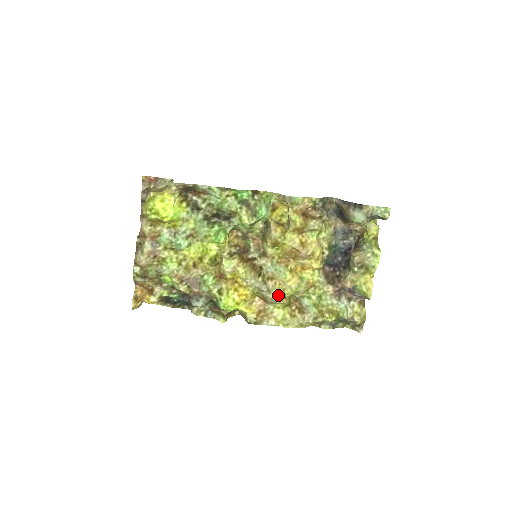
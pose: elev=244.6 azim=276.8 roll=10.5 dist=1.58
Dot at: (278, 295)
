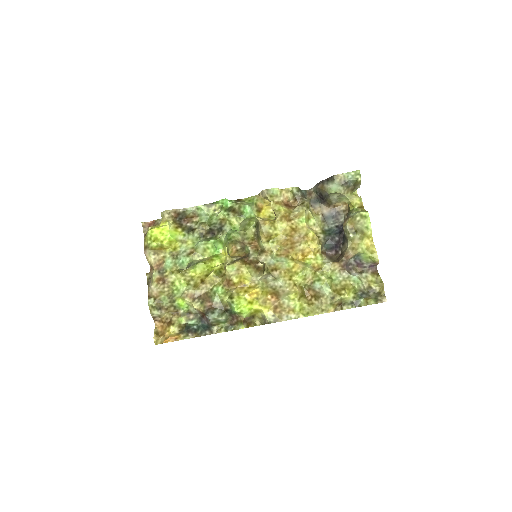
Dot at: (286, 282)
